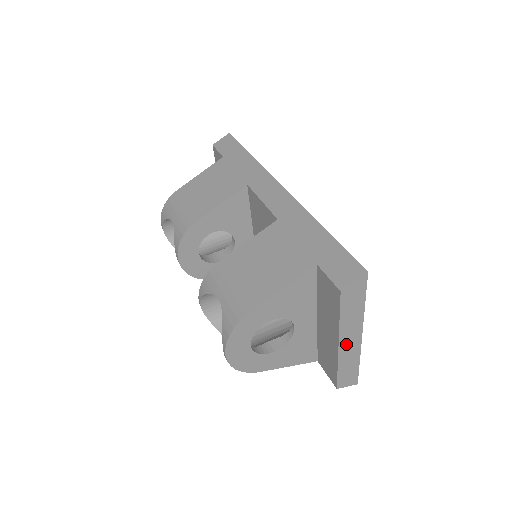
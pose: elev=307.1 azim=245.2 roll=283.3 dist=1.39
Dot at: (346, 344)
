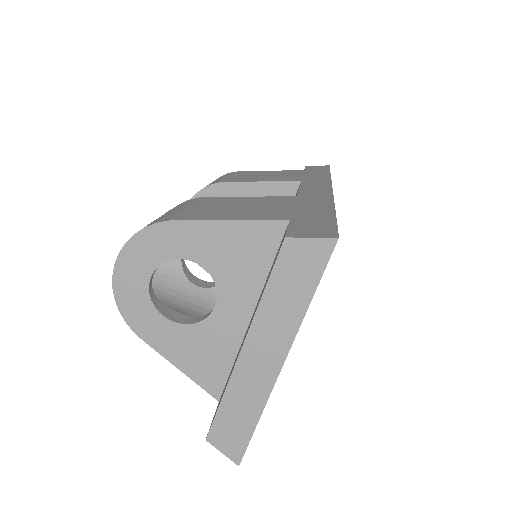
Dot at: (254, 358)
